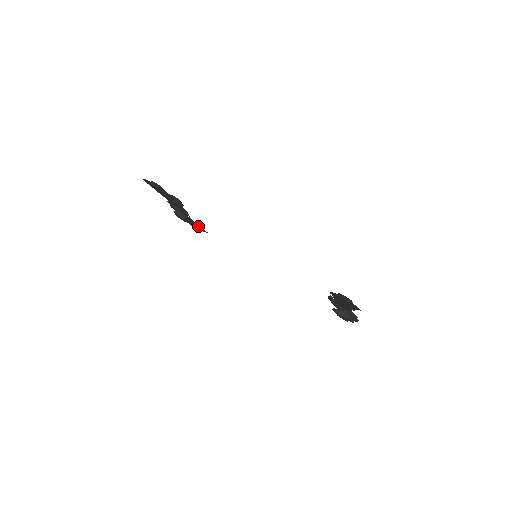
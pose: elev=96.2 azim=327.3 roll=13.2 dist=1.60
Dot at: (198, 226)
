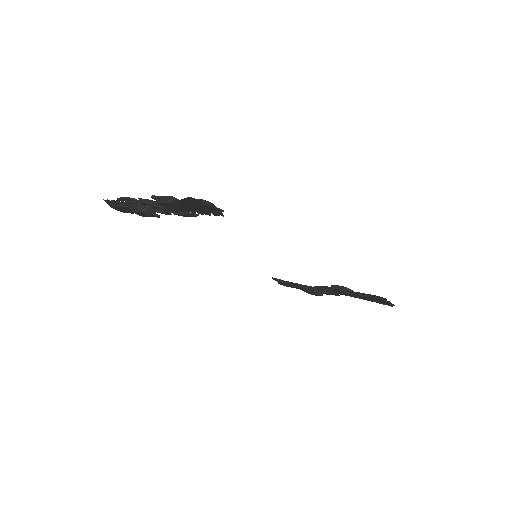
Dot at: occluded
